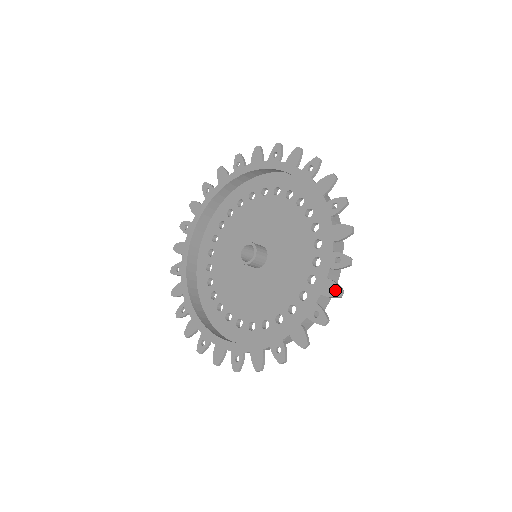
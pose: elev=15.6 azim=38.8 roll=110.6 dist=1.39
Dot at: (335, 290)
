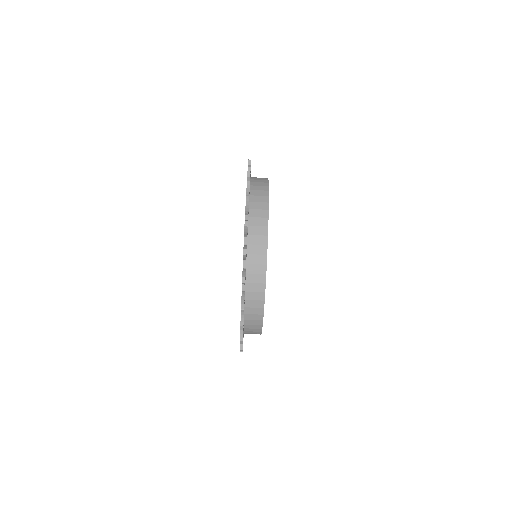
Dot at: occluded
